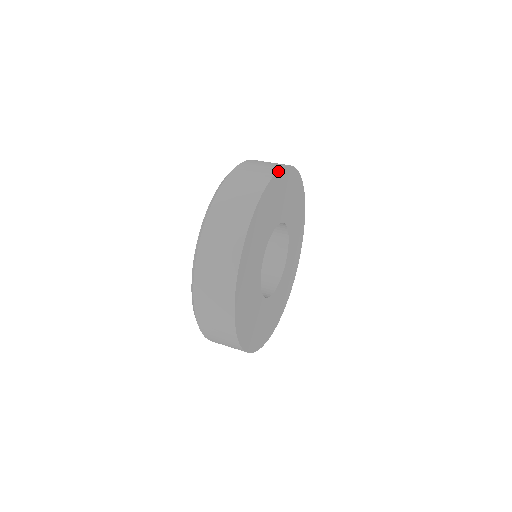
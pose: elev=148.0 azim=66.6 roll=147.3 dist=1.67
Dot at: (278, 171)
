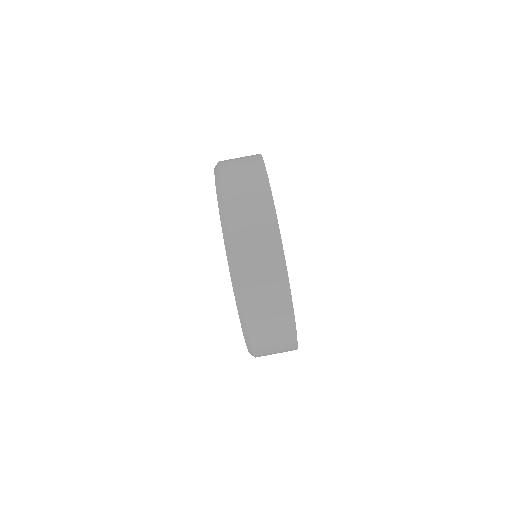
Dot at: (292, 305)
